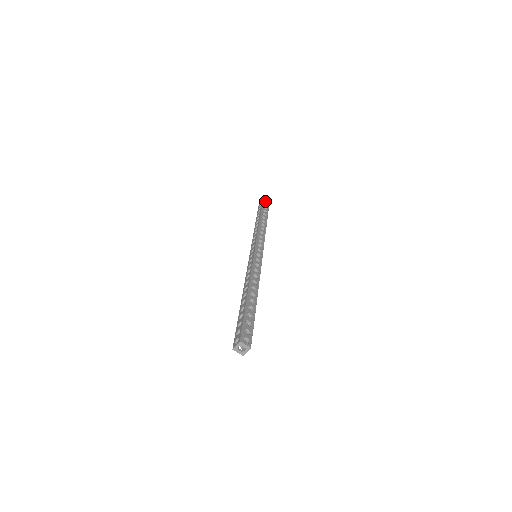
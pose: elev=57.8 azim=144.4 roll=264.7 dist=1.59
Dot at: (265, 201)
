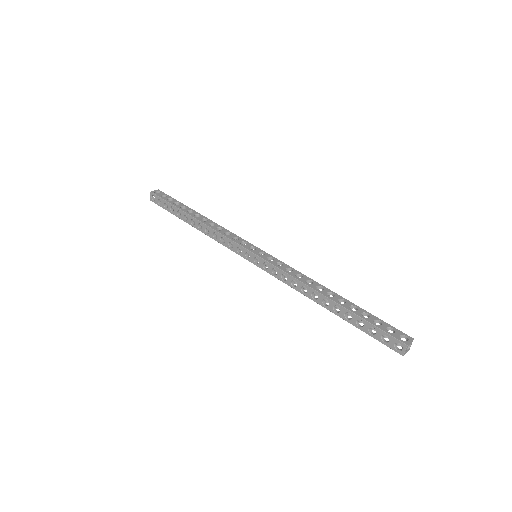
Dot at: (155, 193)
